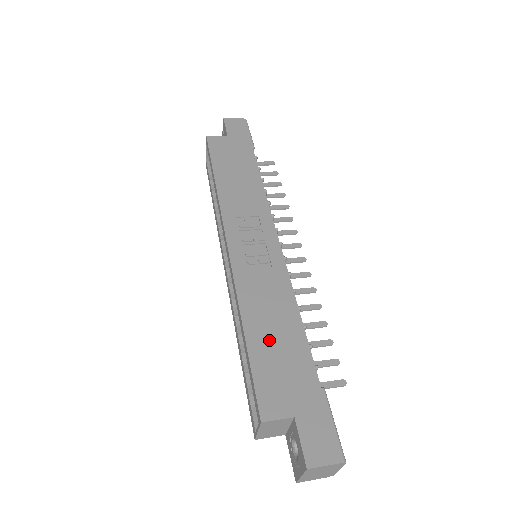
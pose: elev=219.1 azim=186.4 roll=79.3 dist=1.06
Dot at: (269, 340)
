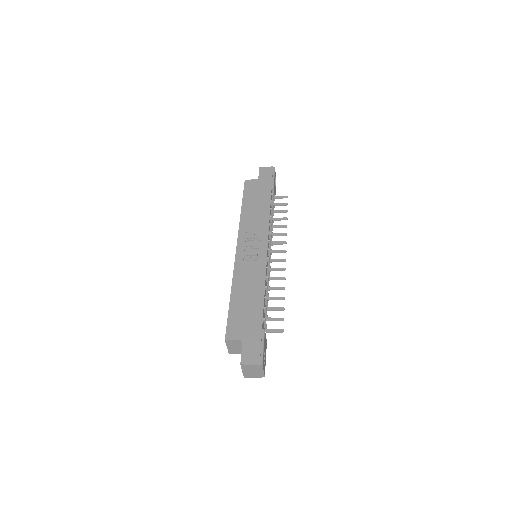
Dot at: (242, 302)
